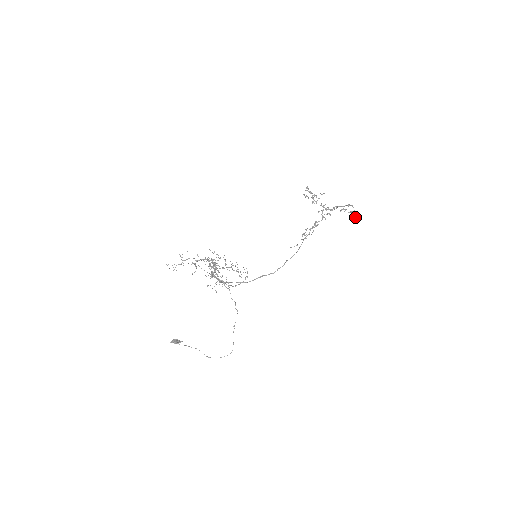
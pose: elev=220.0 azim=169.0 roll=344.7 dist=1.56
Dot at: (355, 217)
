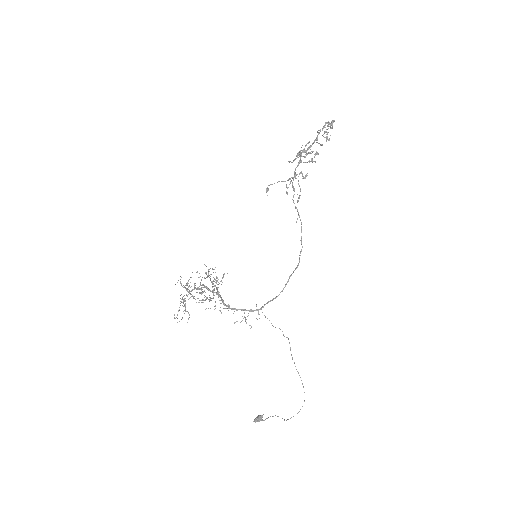
Dot at: (330, 127)
